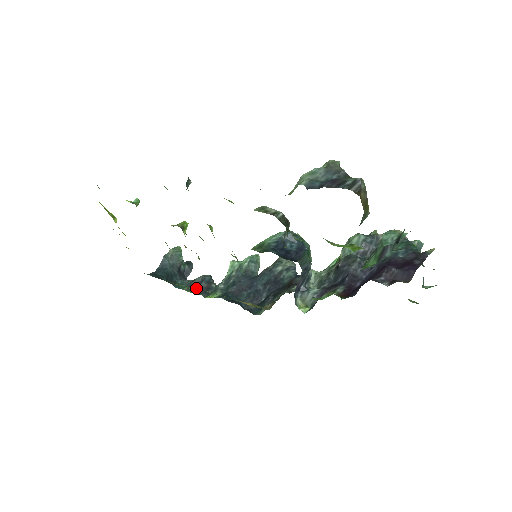
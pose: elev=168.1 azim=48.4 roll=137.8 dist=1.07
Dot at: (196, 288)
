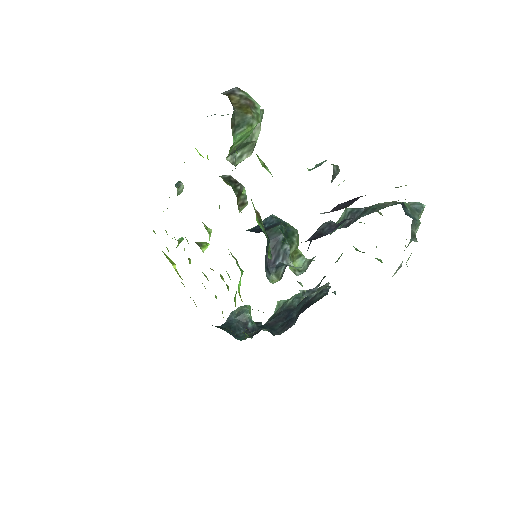
Dot at: occluded
